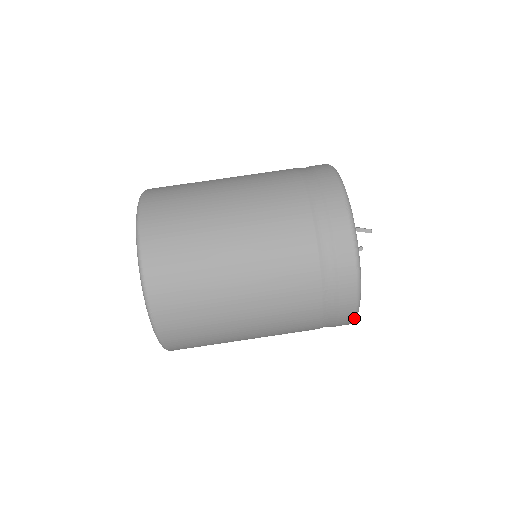
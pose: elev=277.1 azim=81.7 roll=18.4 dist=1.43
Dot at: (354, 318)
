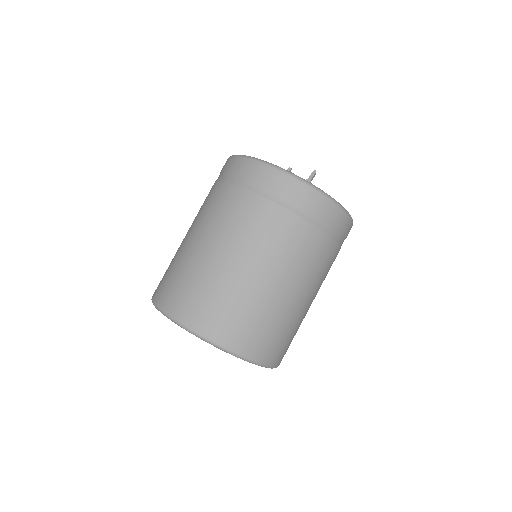
Dot at: occluded
